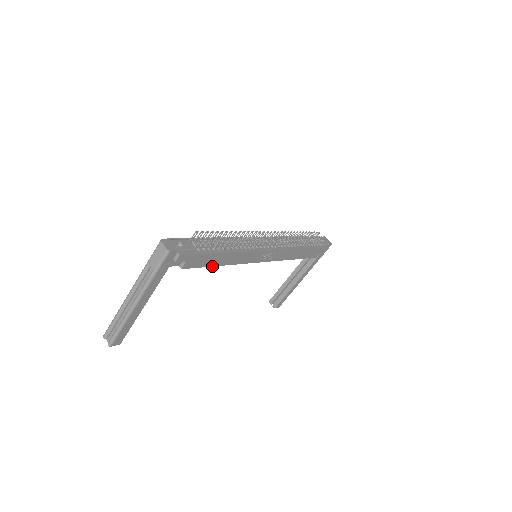
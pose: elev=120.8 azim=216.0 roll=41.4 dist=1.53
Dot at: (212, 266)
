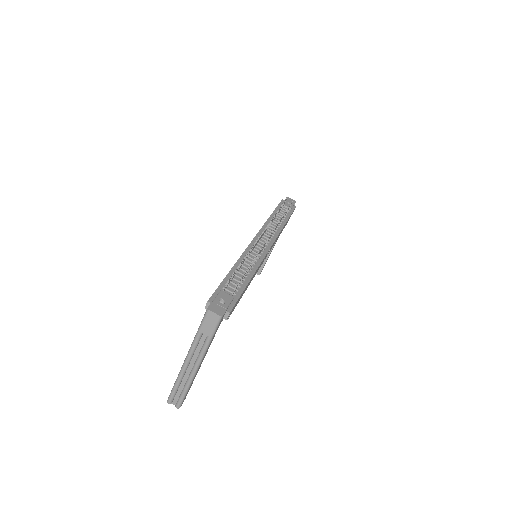
Dot at: occluded
